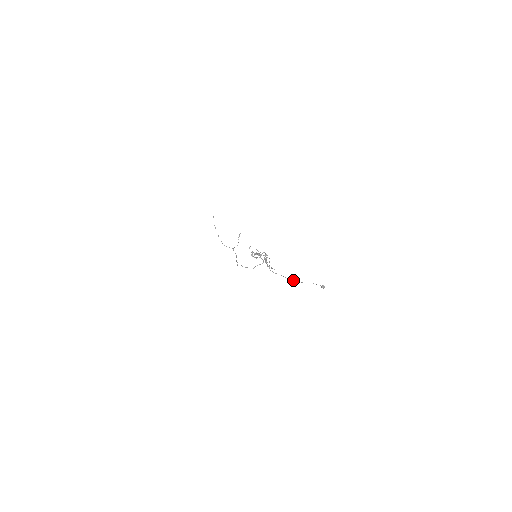
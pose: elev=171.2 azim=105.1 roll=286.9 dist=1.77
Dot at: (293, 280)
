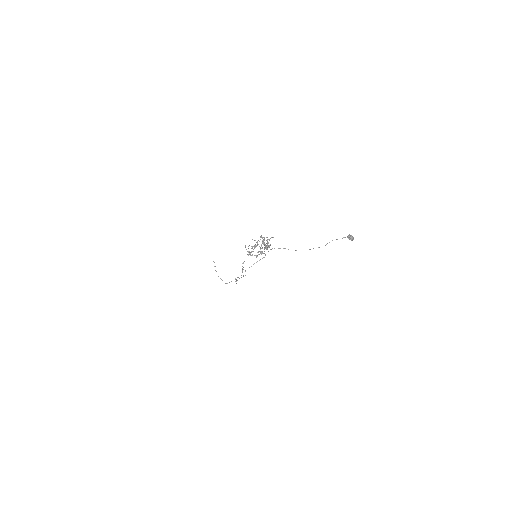
Dot at: occluded
